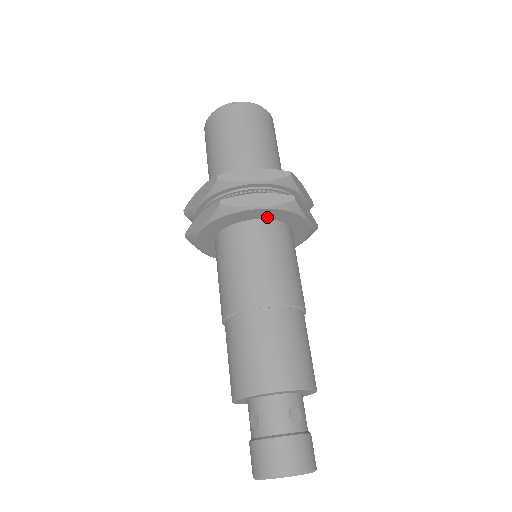
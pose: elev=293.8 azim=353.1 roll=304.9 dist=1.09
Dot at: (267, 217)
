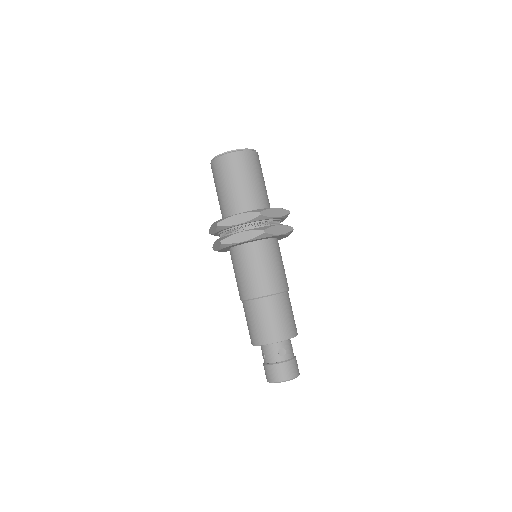
Dot at: (252, 241)
